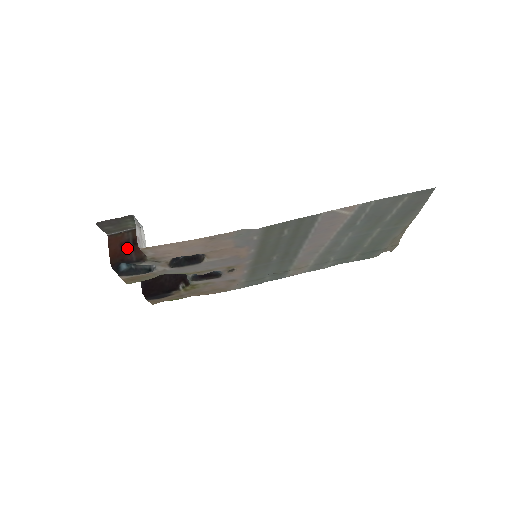
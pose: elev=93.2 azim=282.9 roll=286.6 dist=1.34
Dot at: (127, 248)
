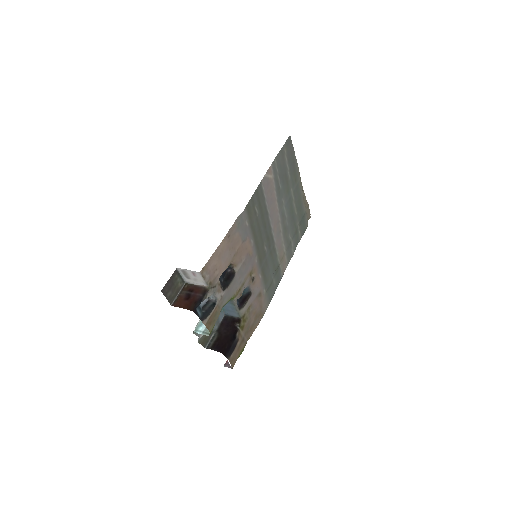
Dot at: (190, 296)
